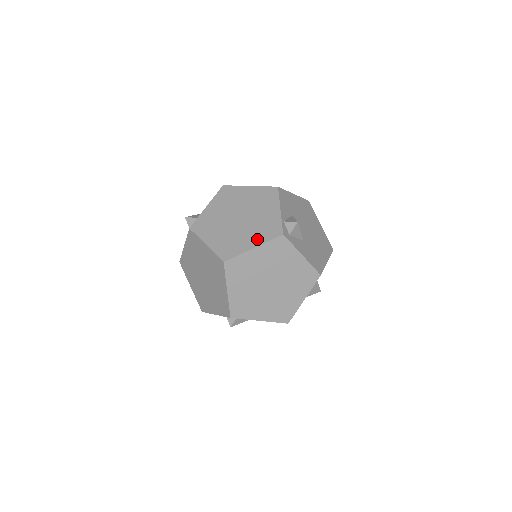
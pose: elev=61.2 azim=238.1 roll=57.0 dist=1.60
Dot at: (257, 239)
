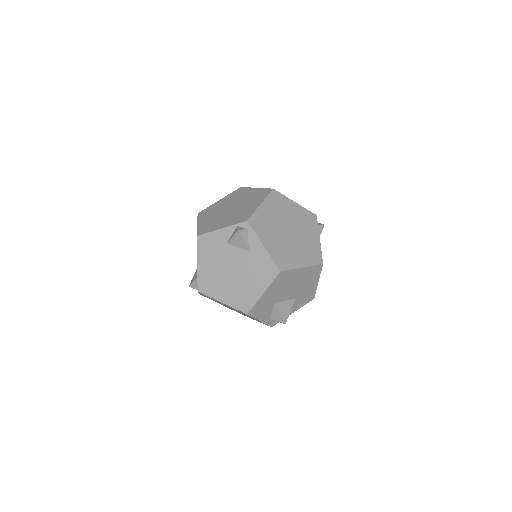
Dot at: occluded
